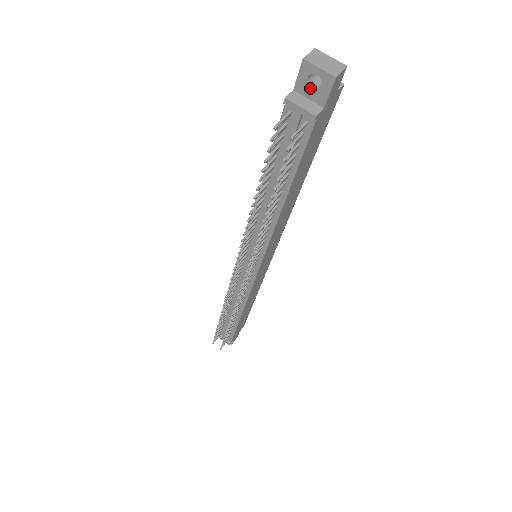
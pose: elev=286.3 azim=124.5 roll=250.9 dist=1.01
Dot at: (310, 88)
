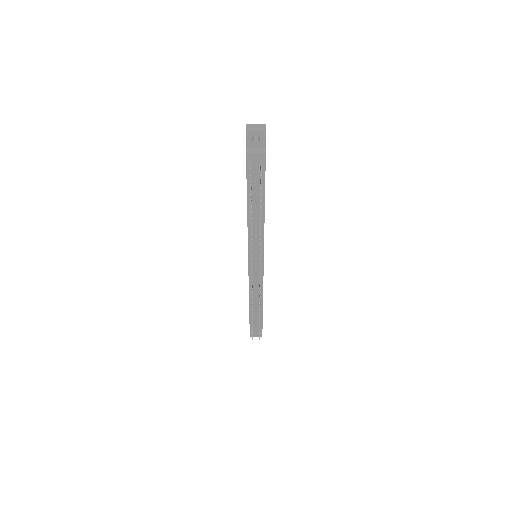
Dot at: (255, 143)
